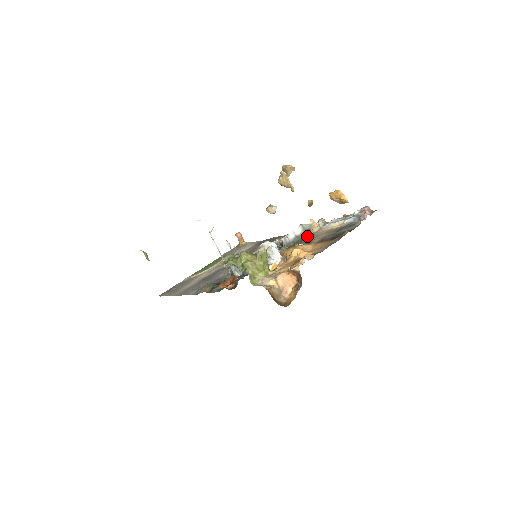
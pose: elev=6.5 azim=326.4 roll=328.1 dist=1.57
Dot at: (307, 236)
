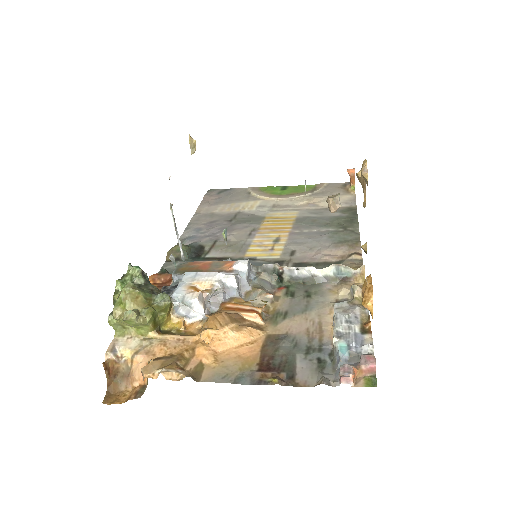
Dot at: (321, 291)
